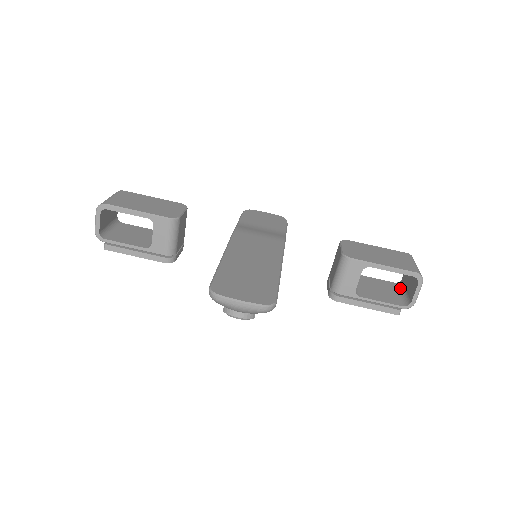
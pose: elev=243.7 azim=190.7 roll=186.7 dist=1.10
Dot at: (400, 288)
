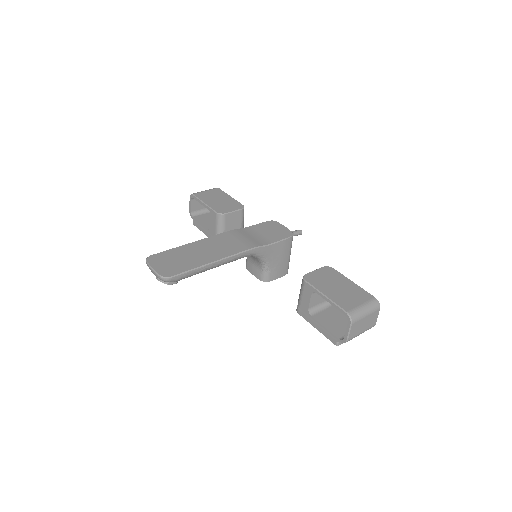
Dot at: occluded
